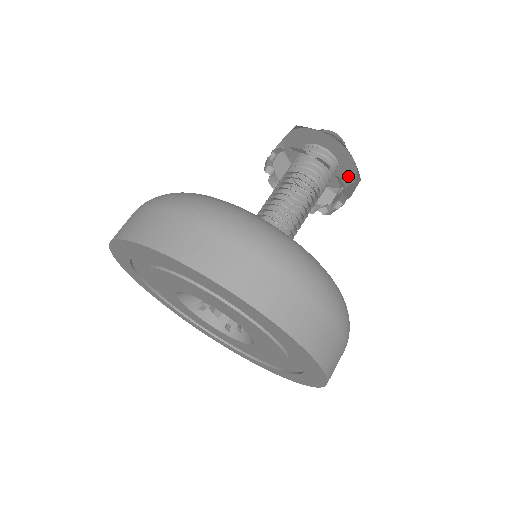
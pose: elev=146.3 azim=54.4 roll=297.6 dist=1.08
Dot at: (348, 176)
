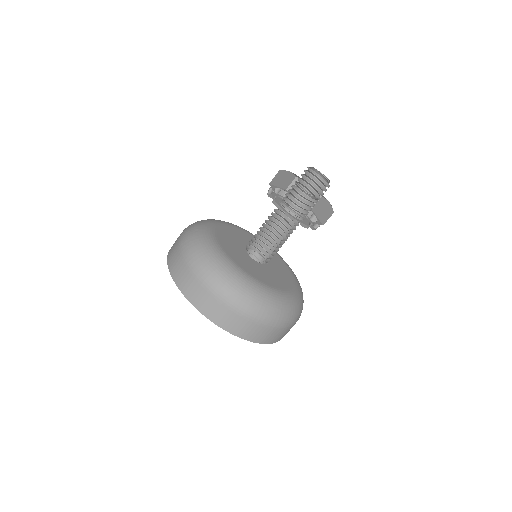
Dot at: occluded
